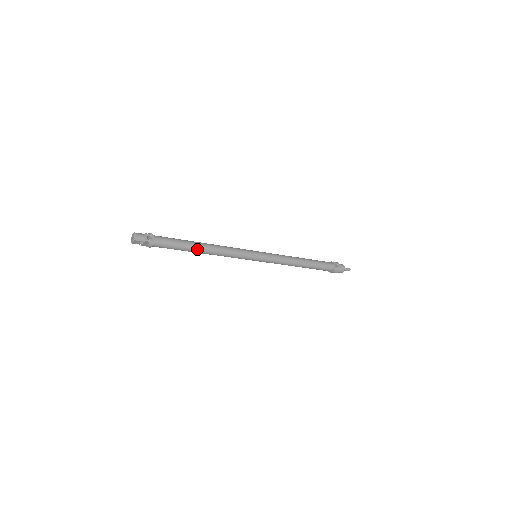
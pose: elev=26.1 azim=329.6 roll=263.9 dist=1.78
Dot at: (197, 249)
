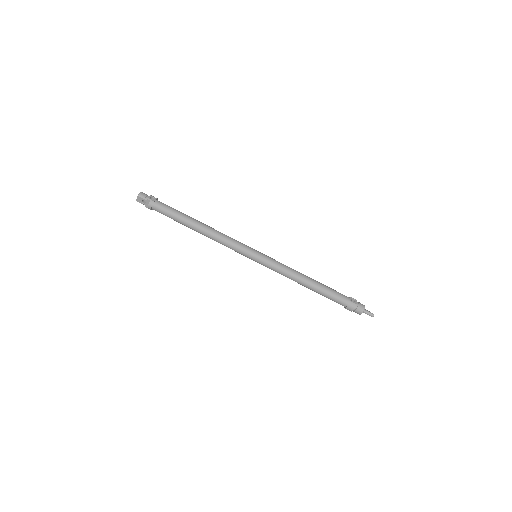
Dot at: (194, 224)
